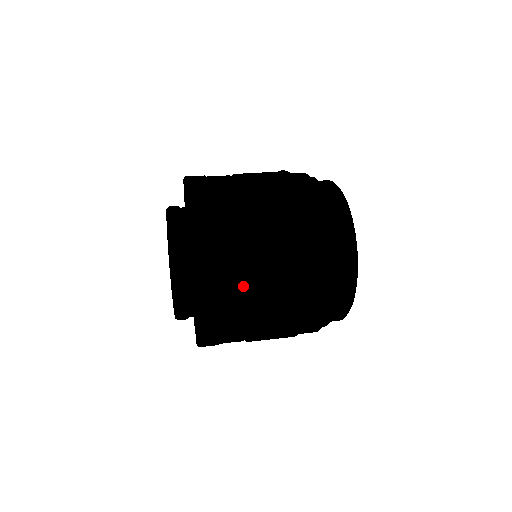
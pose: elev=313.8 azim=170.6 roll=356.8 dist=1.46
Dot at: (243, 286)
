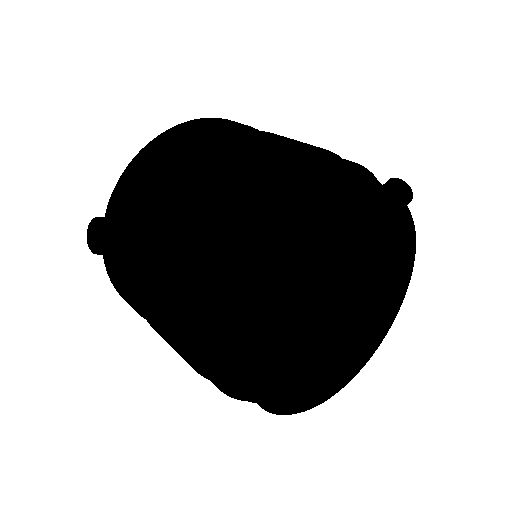
Dot at: (99, 226)
